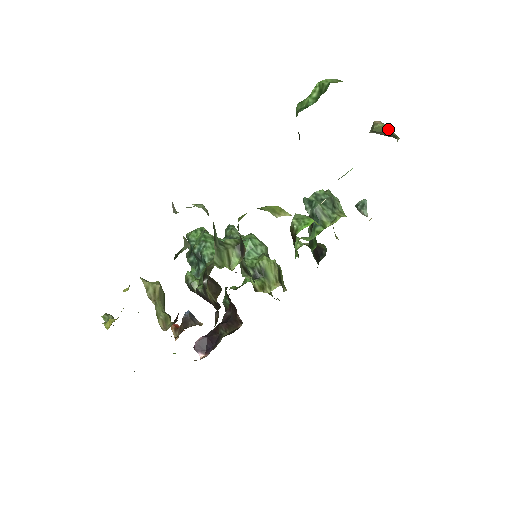
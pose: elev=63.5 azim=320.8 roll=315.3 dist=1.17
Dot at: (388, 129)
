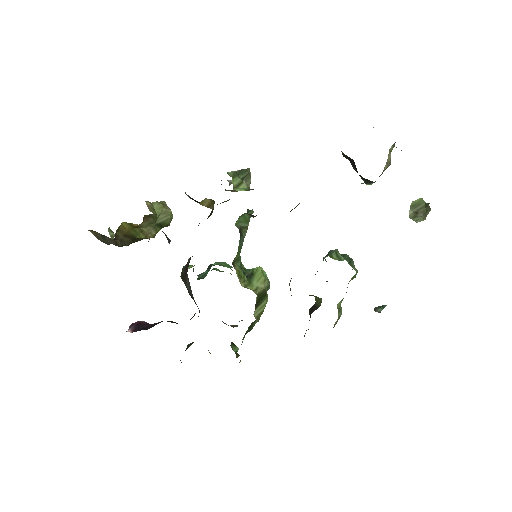
Dot at: (423, 201)
